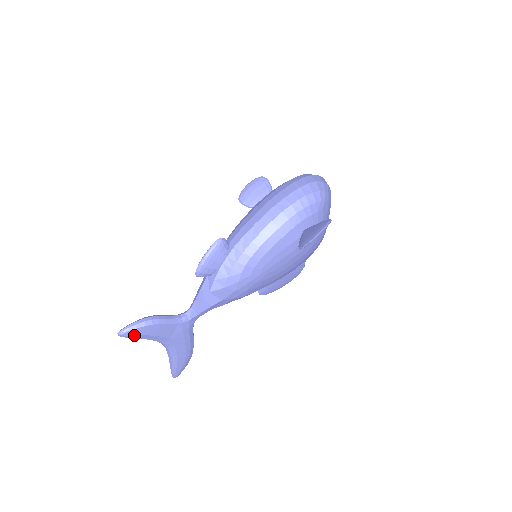
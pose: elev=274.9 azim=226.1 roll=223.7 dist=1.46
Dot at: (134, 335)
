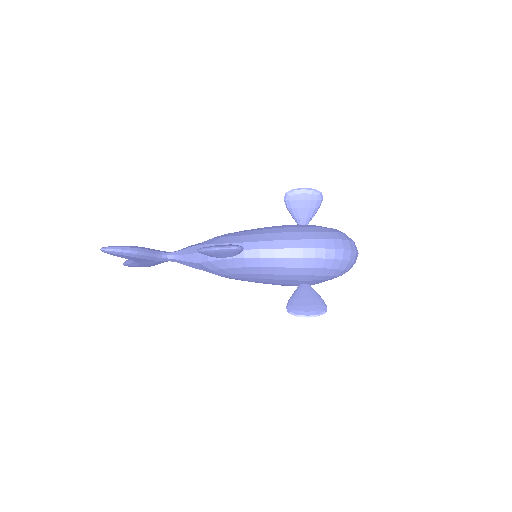
Dot at: (114, 255)
